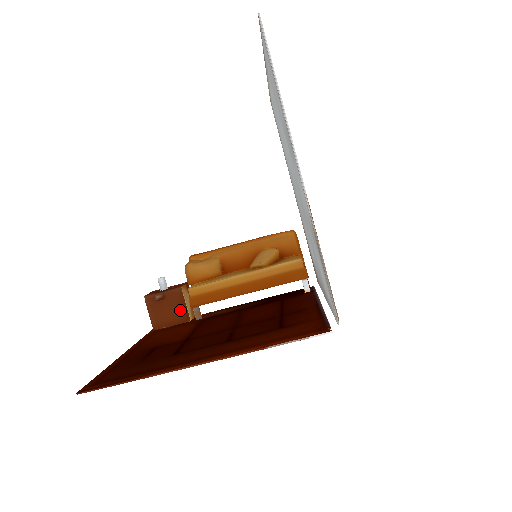
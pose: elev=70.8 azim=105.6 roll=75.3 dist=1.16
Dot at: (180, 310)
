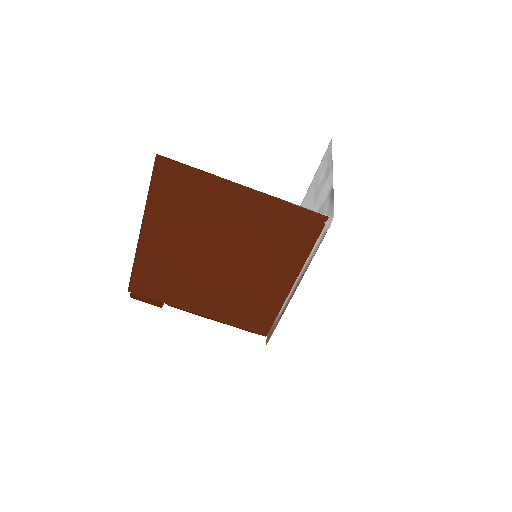
Dot at: occluded
